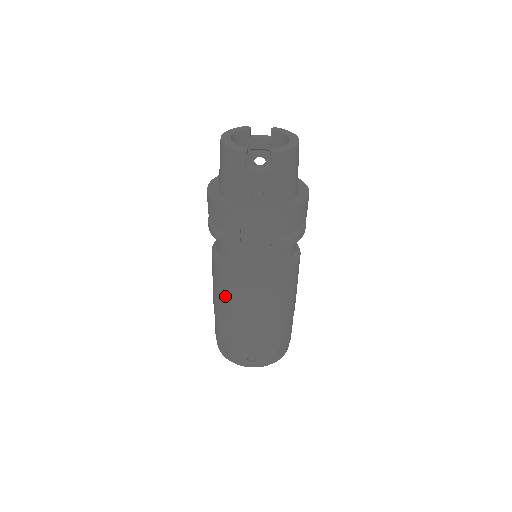
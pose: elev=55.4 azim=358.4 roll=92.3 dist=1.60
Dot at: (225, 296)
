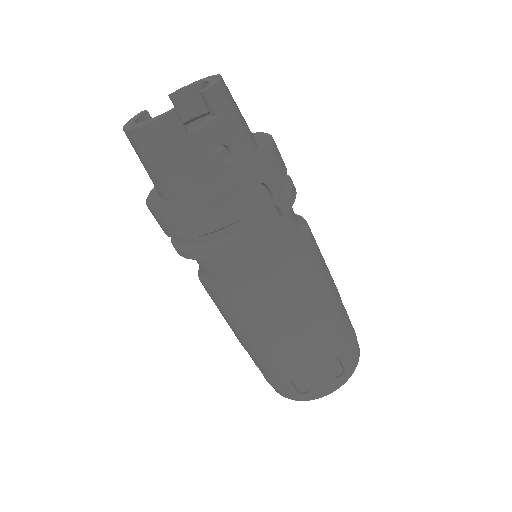
Dot at: (266, 322)
